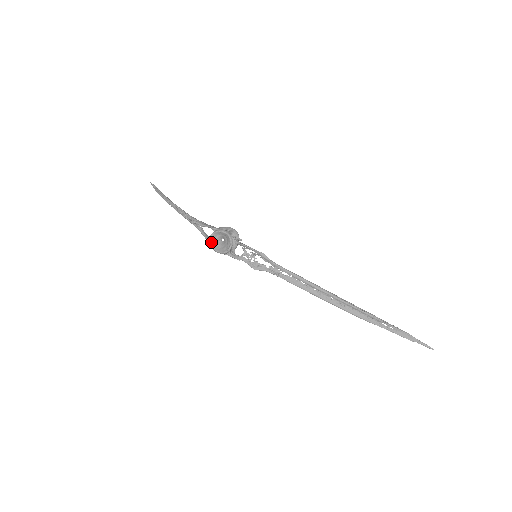
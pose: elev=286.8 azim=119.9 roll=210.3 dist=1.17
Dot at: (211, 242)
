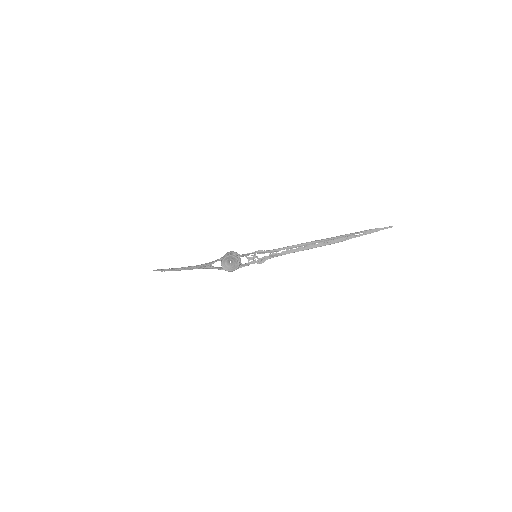
Dot at: (225, 268)
